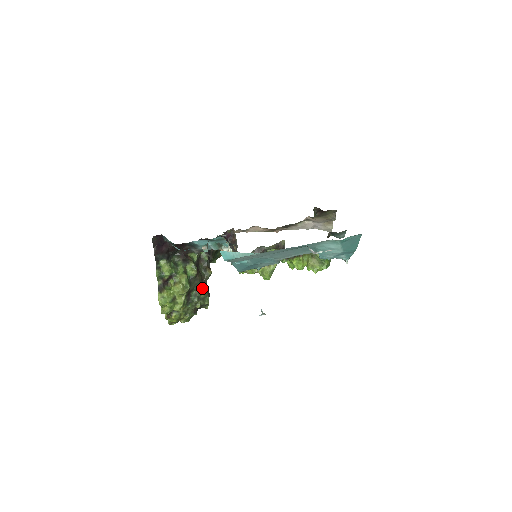
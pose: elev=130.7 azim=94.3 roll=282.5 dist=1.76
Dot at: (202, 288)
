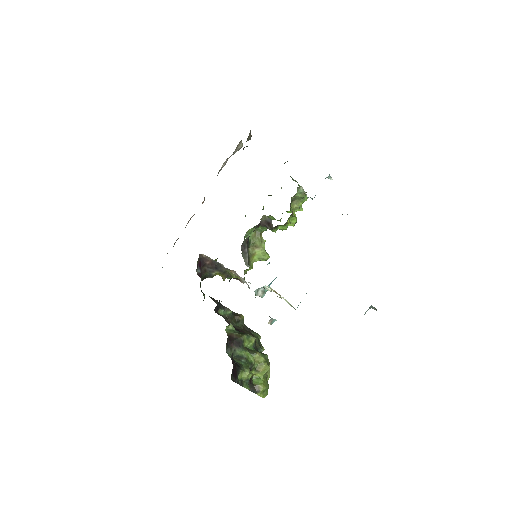
Dot at: (254, 336)
